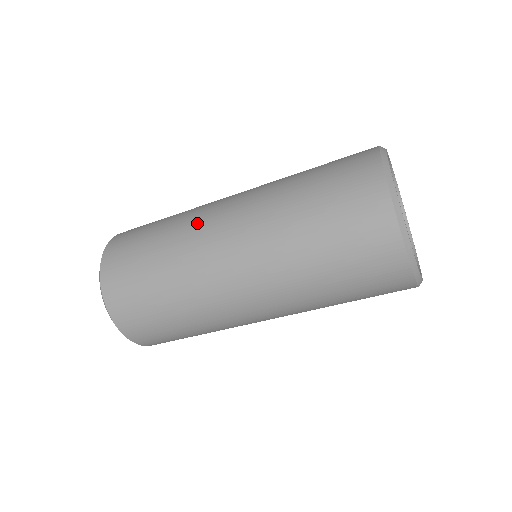
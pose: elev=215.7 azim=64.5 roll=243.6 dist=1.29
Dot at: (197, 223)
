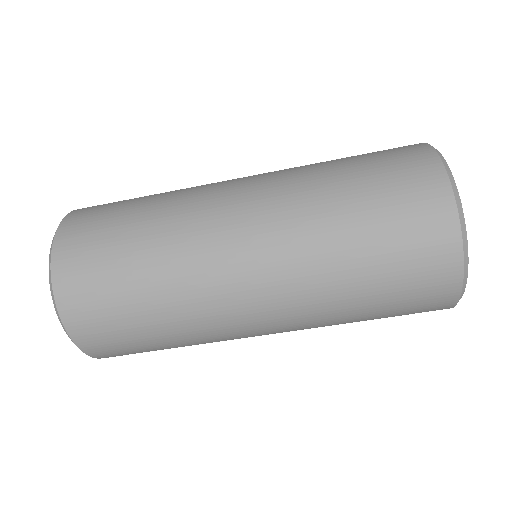
Dot at: occluded
